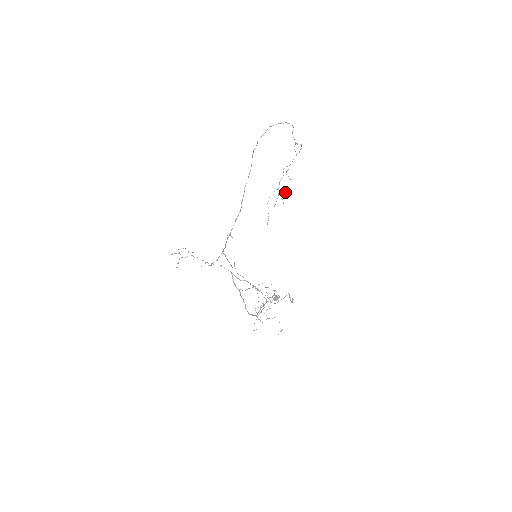
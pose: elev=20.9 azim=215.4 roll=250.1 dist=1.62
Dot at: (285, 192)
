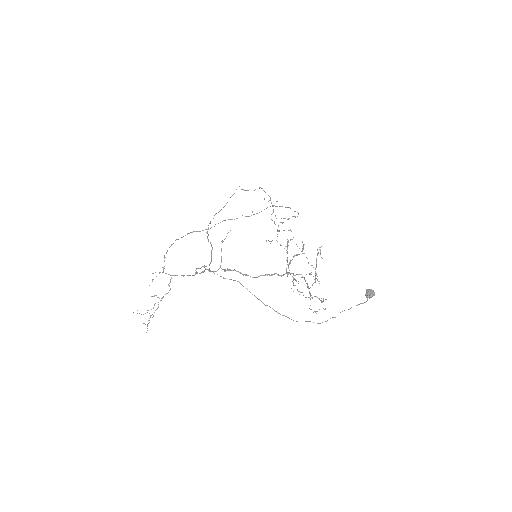
Dot at: (282, 223)
